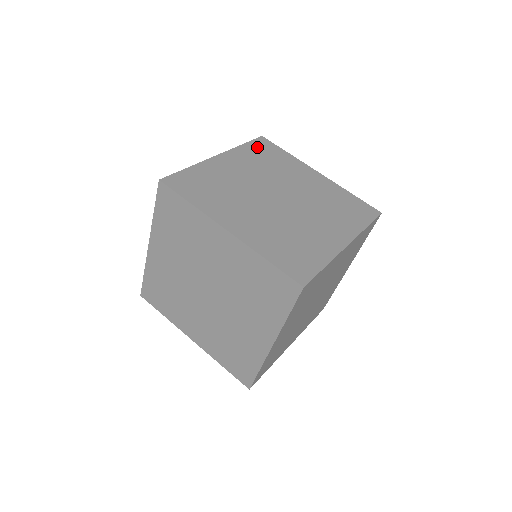
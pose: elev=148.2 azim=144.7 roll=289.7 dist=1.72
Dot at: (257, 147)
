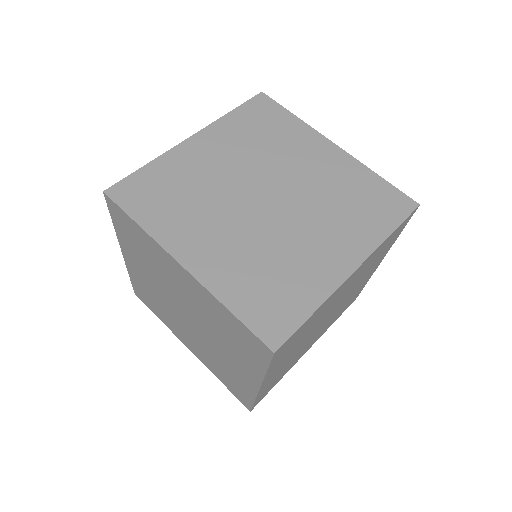
Dot at: (251, 113)
